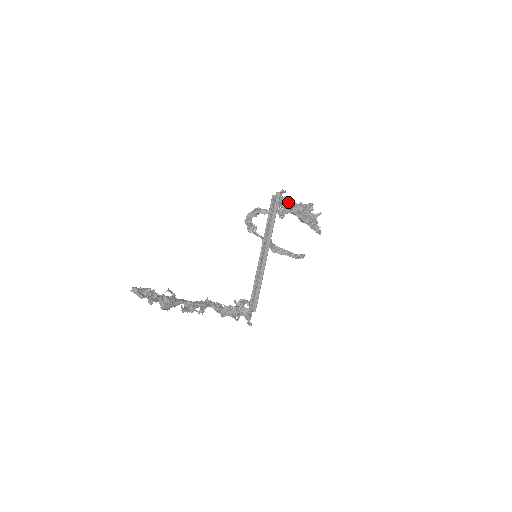
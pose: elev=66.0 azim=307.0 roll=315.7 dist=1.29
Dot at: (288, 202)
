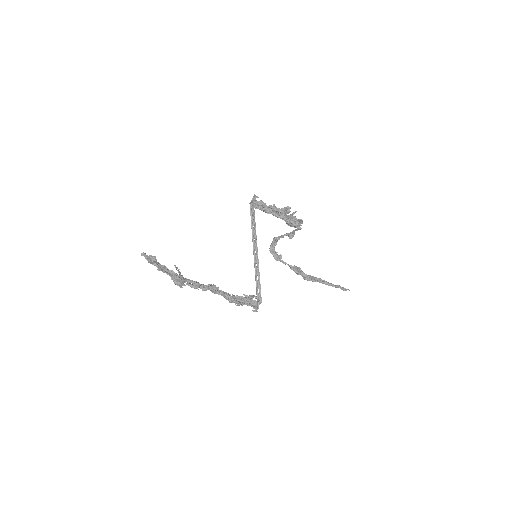
Dot at: (261, 203)
